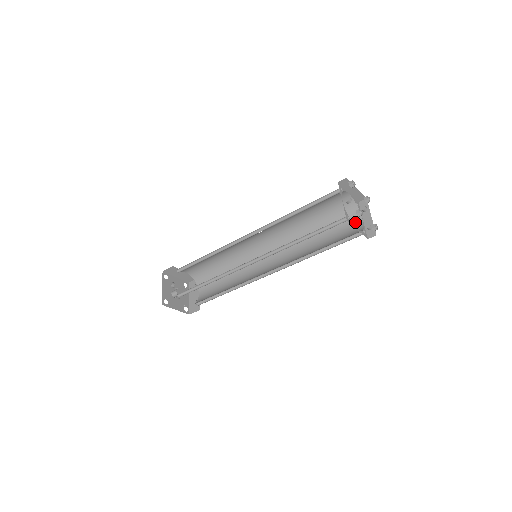
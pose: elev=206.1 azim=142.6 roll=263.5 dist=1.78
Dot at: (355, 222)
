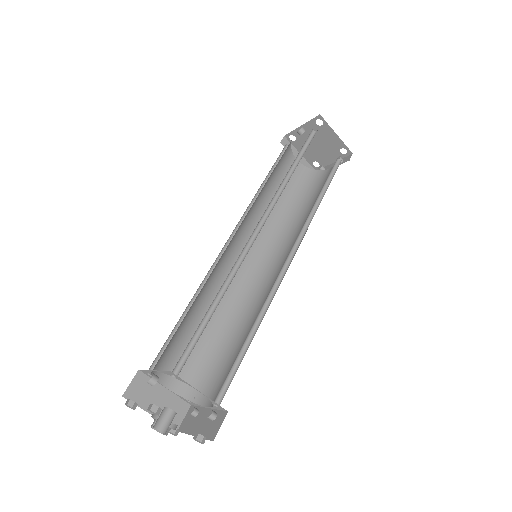
Dot at: (325, 175)
